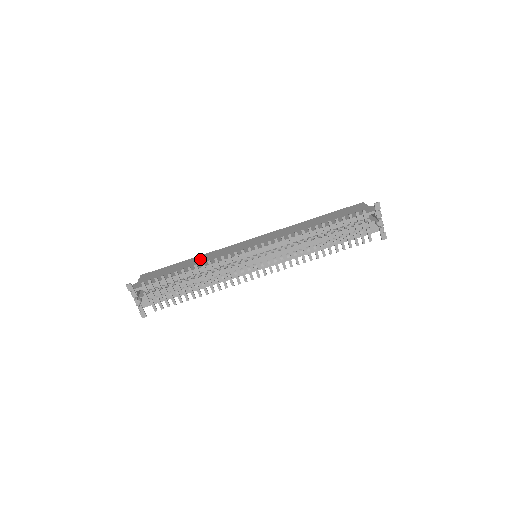
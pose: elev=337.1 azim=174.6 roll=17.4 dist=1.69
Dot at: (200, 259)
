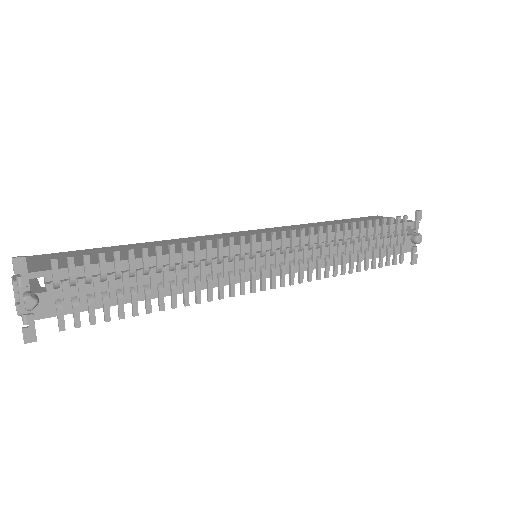
Dot at: (160, 244)
